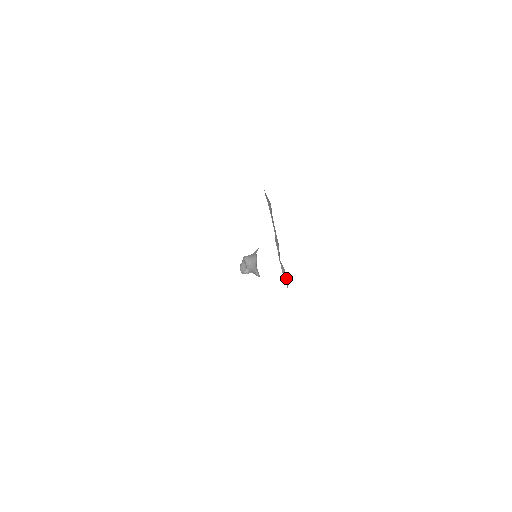
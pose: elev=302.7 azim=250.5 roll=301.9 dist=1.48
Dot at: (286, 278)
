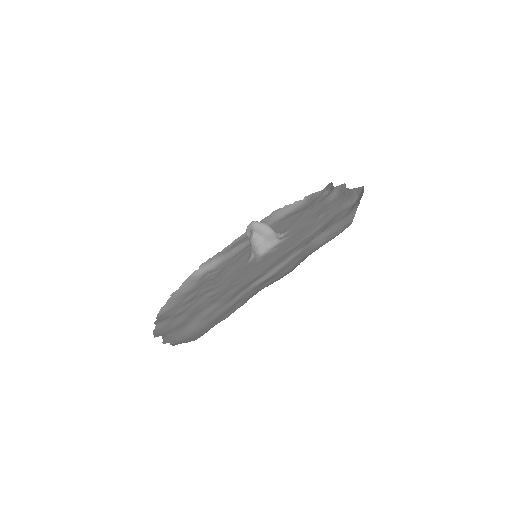
Dot at: (328, 190)
